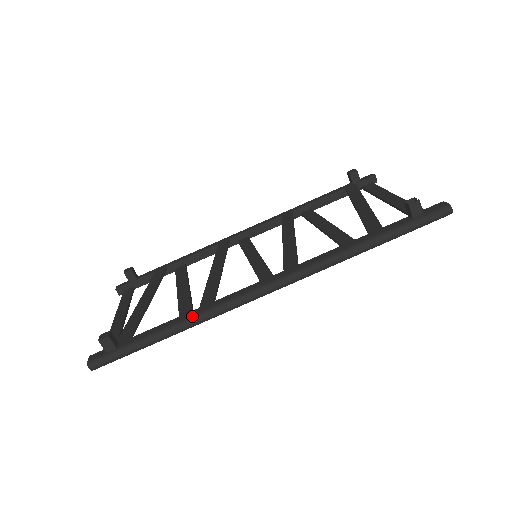
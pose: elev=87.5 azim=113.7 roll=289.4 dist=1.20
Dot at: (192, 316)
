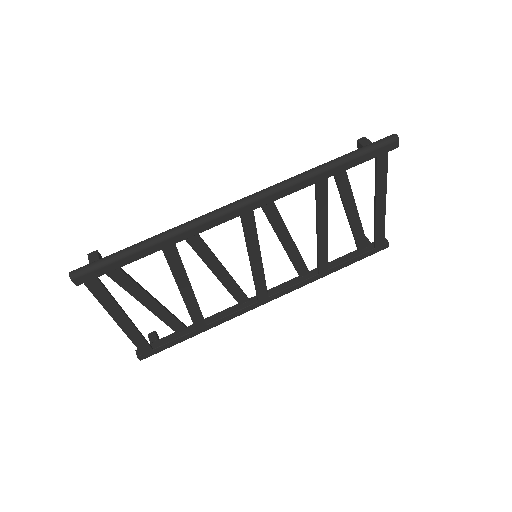
Dot at: (171, 229)
